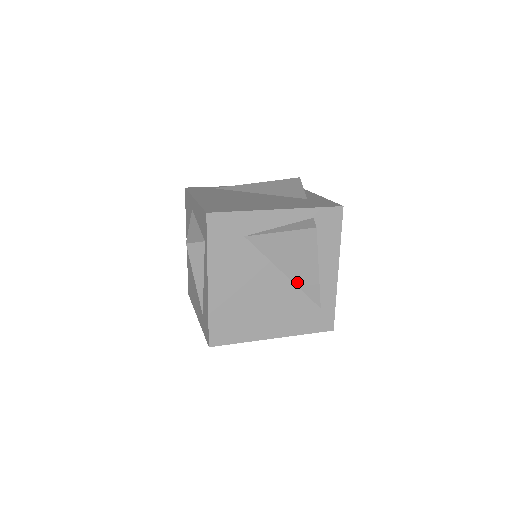
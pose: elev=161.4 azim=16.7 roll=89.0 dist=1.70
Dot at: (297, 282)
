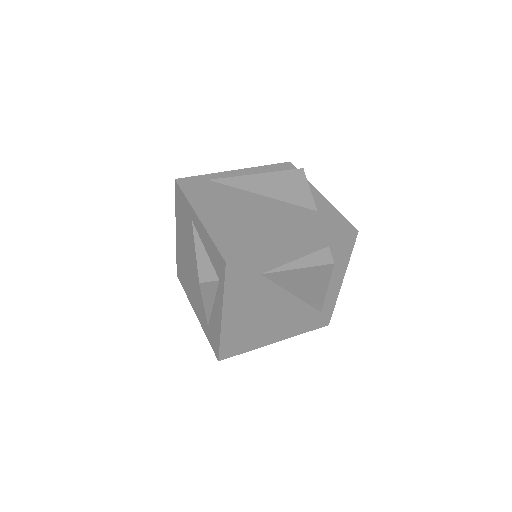
Dot at: (304, 299)
